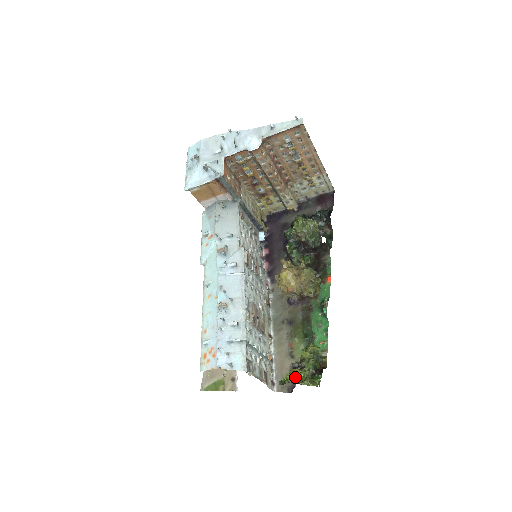
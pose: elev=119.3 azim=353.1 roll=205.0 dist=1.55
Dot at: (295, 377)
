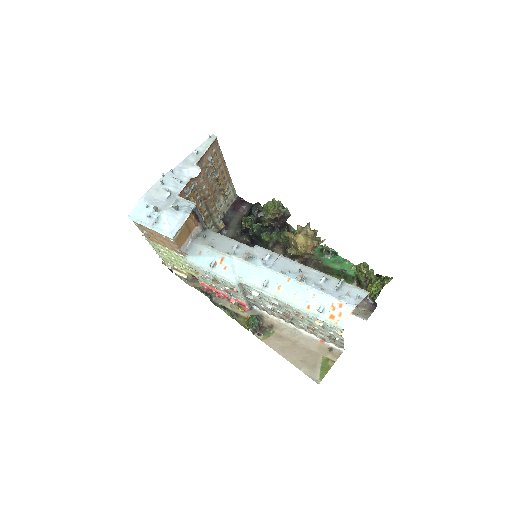
Dot at: (379, 284)
